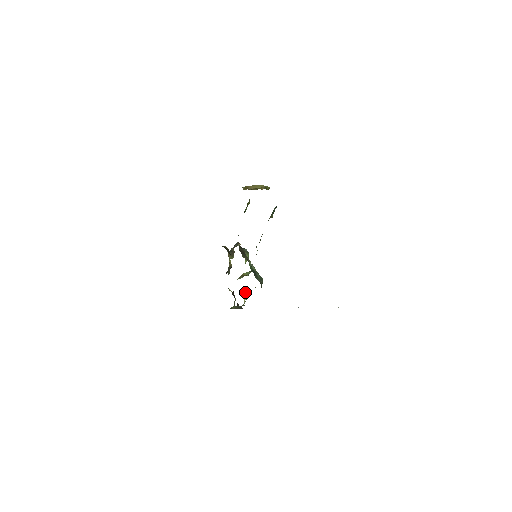
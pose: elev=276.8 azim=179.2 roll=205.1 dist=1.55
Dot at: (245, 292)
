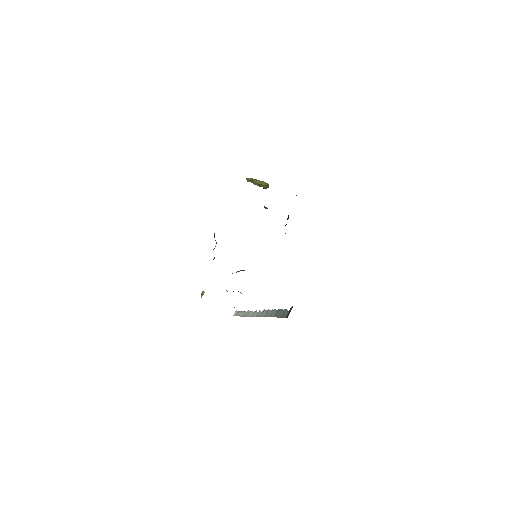
Dot at: occluded
